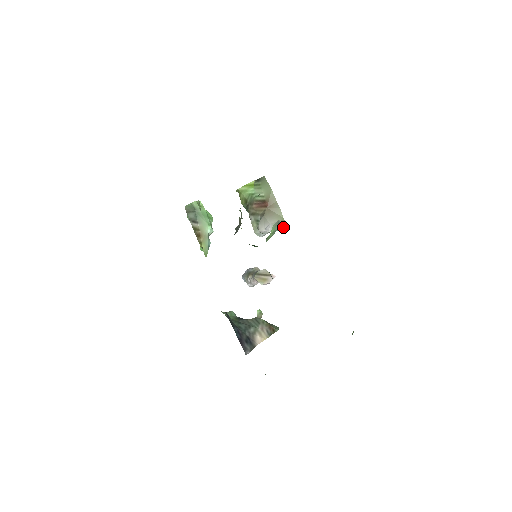
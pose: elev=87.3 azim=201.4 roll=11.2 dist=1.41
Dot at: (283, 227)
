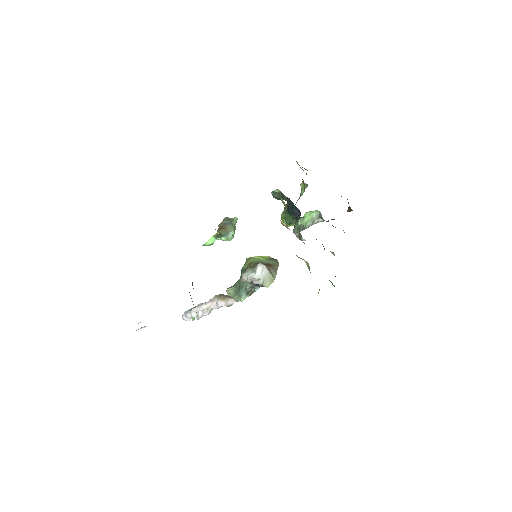
Dot at: (267, 286)
